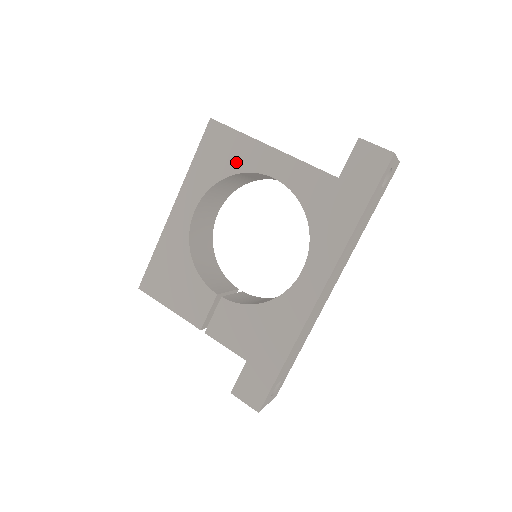
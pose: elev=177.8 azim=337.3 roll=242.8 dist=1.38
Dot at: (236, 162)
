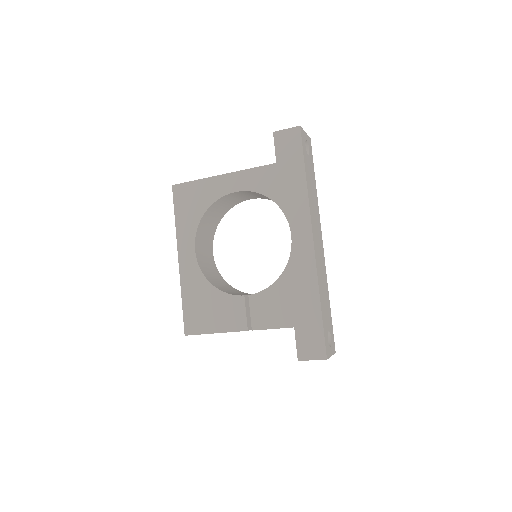
Dot at: (205, 200)
